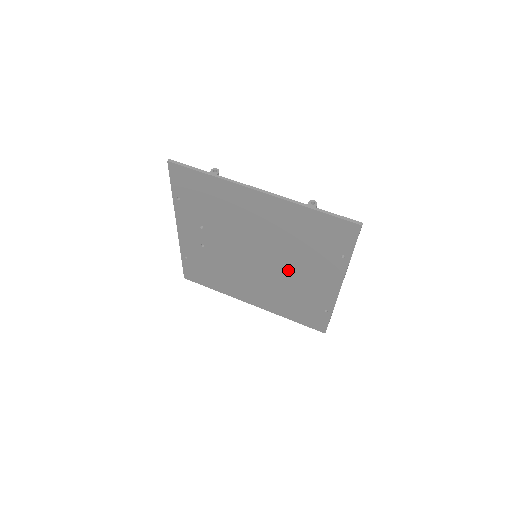
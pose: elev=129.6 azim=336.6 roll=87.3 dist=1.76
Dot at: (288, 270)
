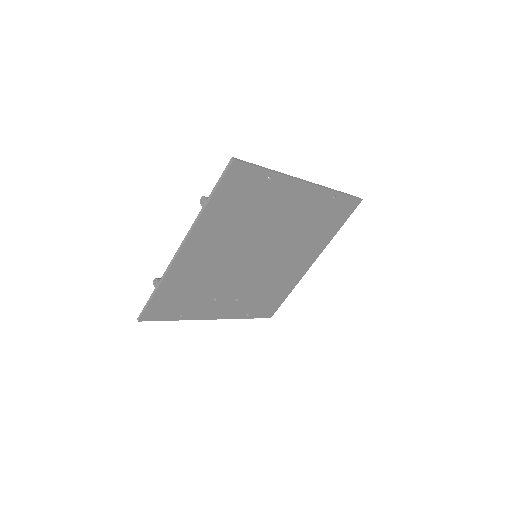
Dot at: (277, 229)
